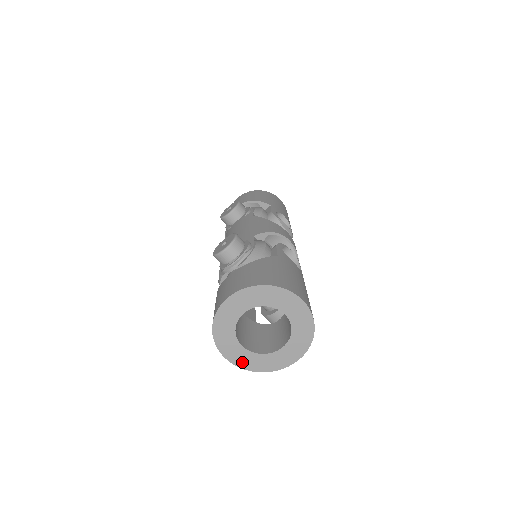
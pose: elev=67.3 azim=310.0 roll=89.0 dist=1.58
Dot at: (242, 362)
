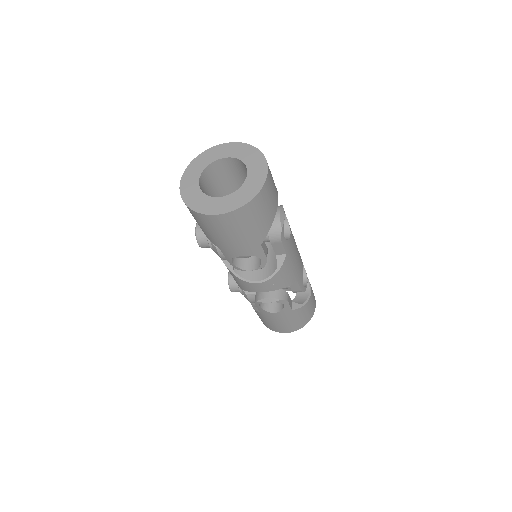
Dot at: (233, 205)
